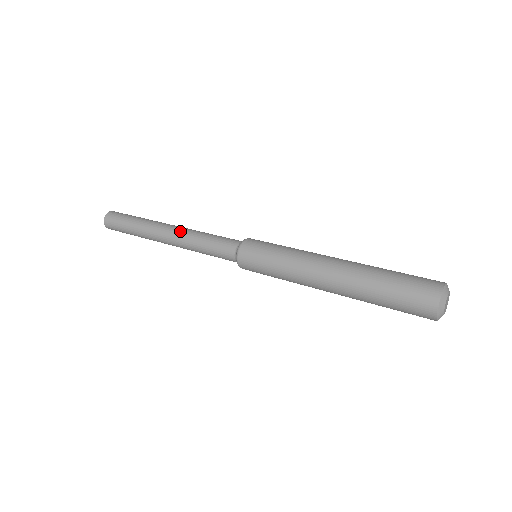
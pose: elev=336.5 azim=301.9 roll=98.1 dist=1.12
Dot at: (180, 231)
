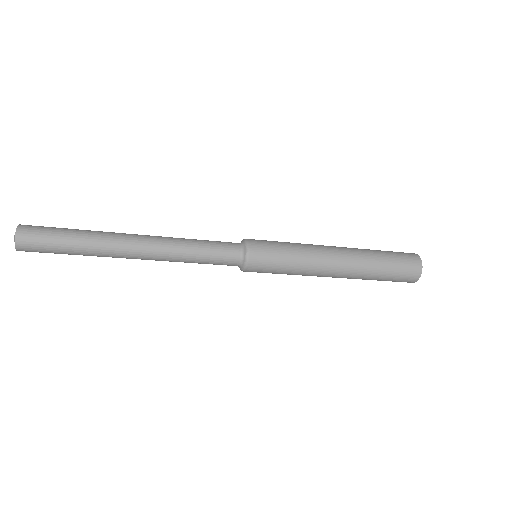
Dot at: (159, 236)
